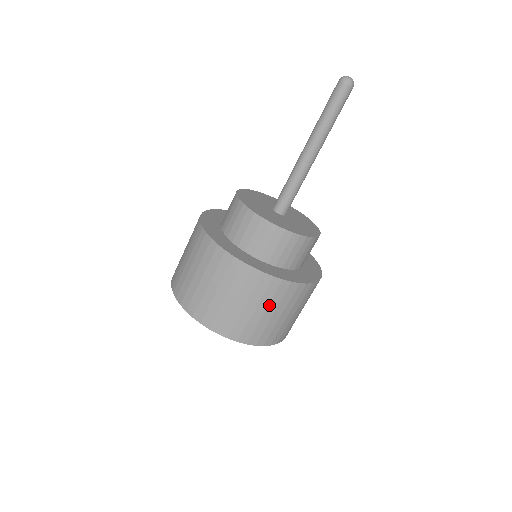
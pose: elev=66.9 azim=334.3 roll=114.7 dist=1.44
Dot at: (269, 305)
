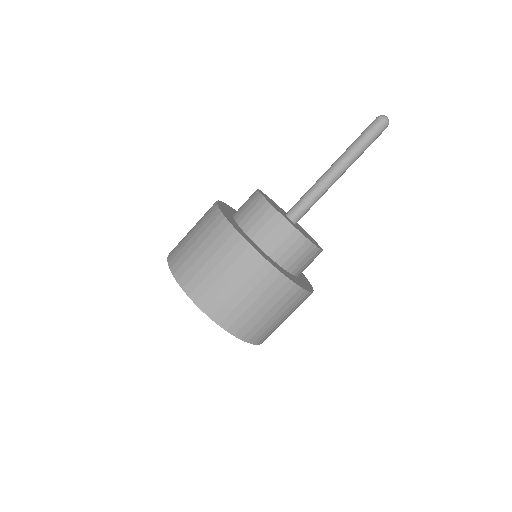
Dot at: (292, 312)
